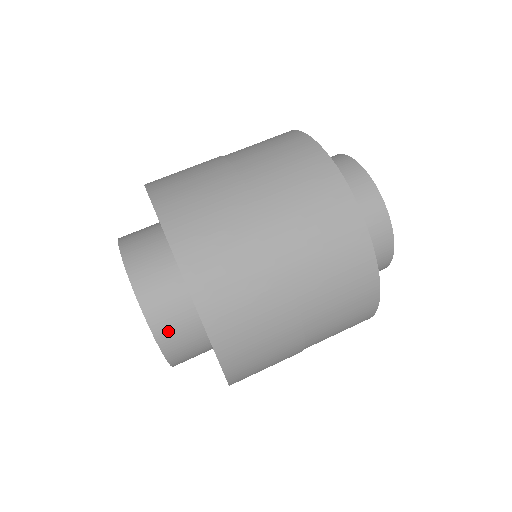
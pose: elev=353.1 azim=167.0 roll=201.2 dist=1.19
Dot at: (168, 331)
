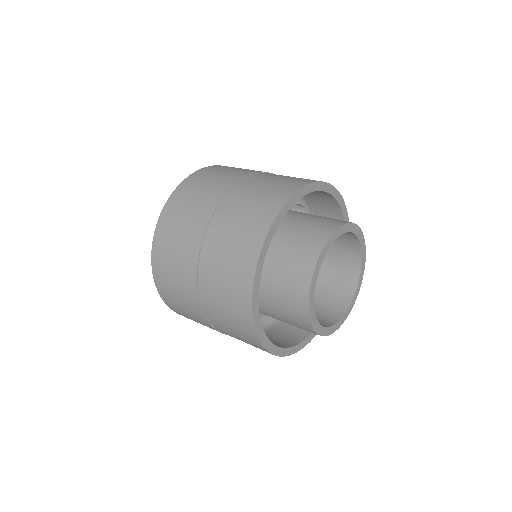
Dot at: occluded
